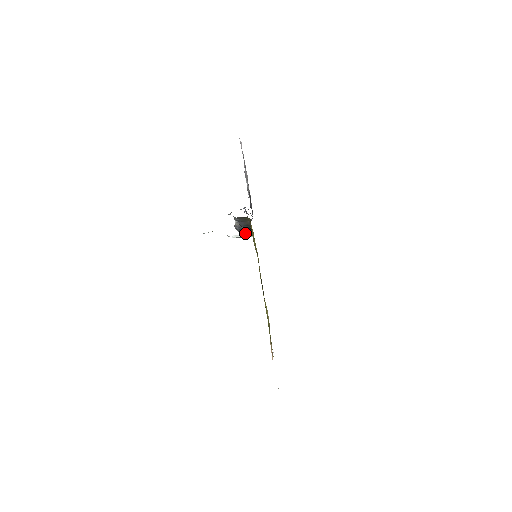
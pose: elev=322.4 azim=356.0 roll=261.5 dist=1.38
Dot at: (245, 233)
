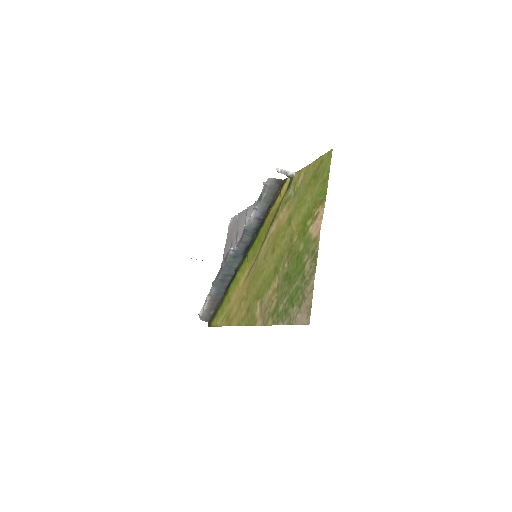
Dot at: (217, 291)
